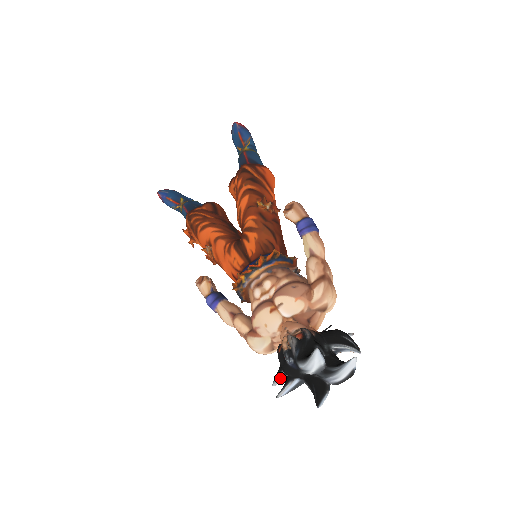
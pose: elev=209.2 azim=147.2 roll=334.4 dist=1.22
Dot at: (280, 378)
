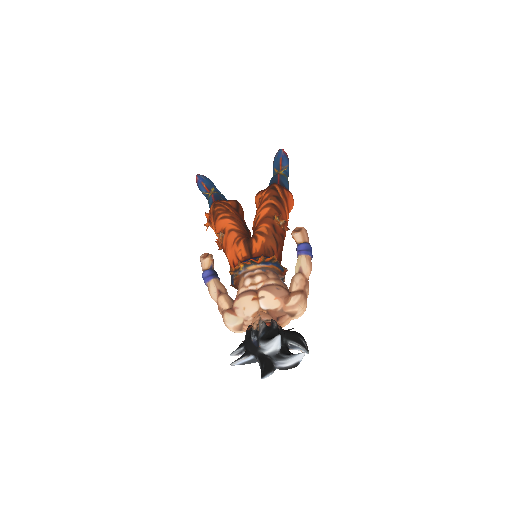
Dot at: (239, 352)
